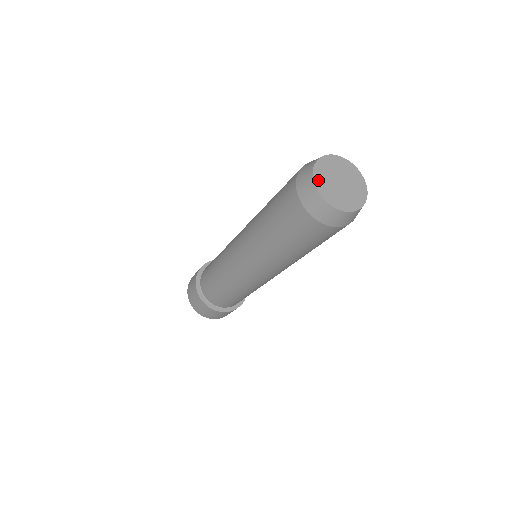
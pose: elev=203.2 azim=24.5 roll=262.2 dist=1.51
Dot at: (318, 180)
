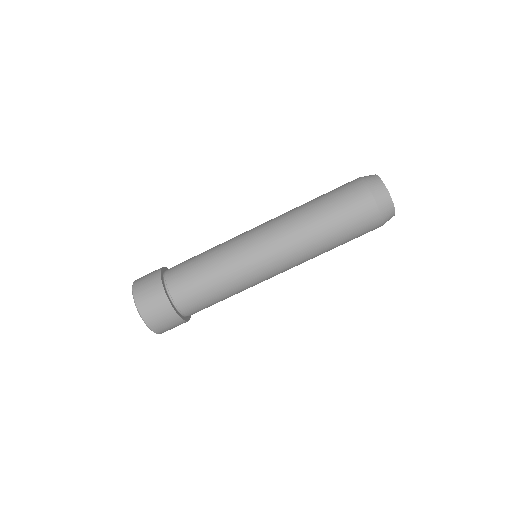
Dot at: occluded
